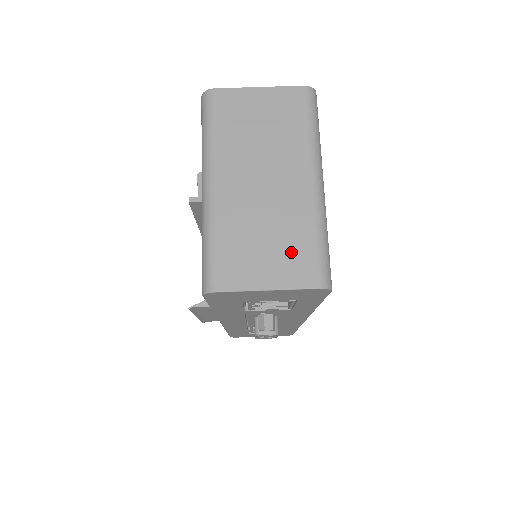
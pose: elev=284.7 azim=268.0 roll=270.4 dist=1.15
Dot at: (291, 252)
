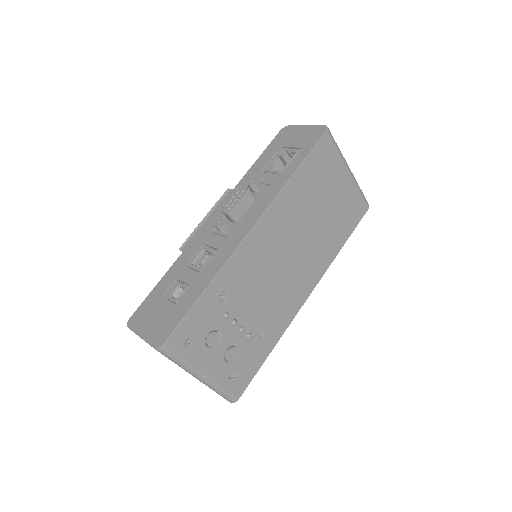
Dot at: occluded
